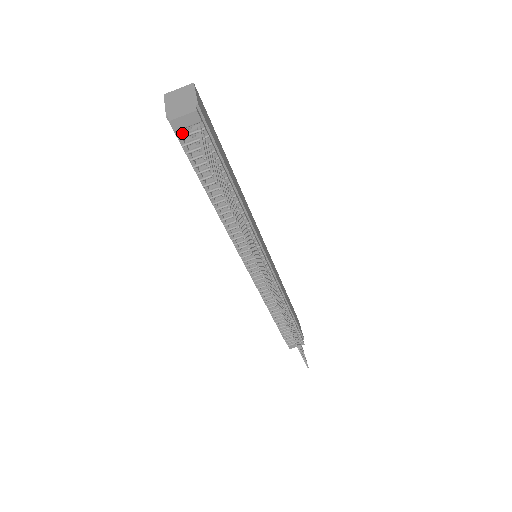
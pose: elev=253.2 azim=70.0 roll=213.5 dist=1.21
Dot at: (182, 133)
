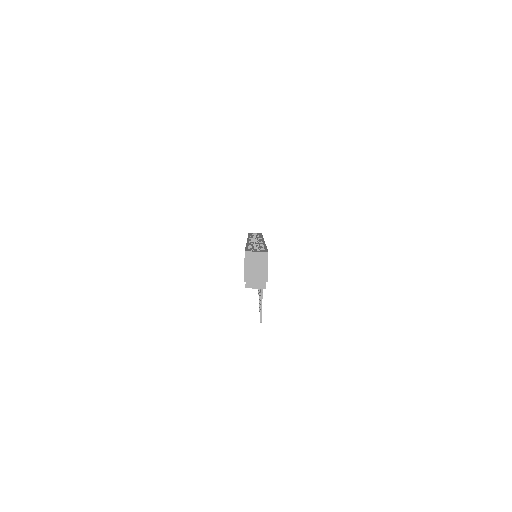
Dot at: occluded
